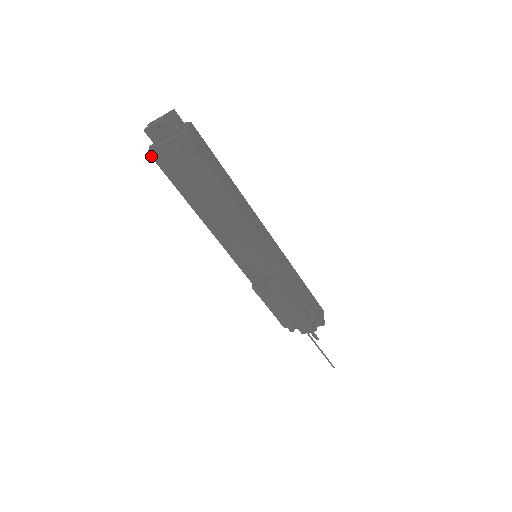
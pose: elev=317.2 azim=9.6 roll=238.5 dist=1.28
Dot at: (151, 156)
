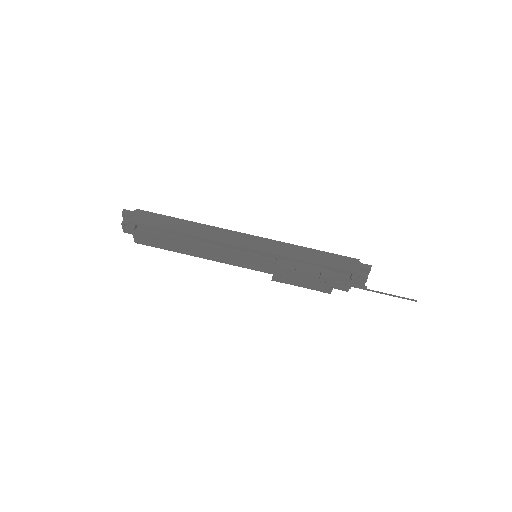
Dot at: (138, 243)
